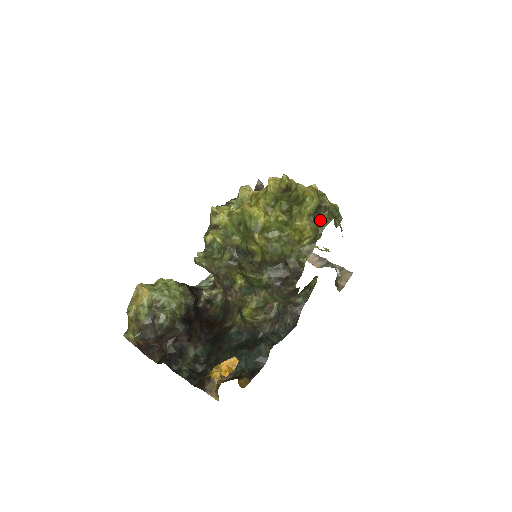
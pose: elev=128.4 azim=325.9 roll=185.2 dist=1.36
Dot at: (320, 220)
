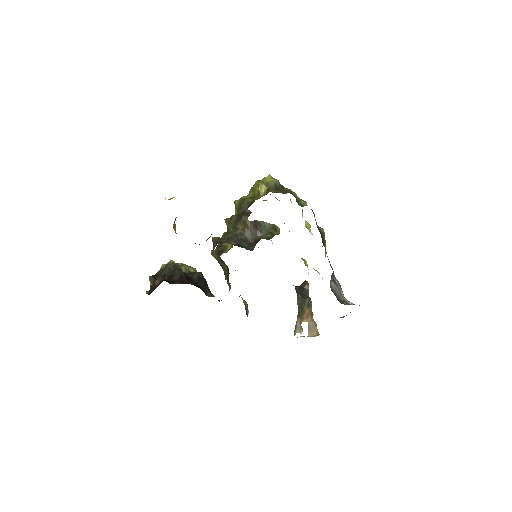
Dot at: occluded
